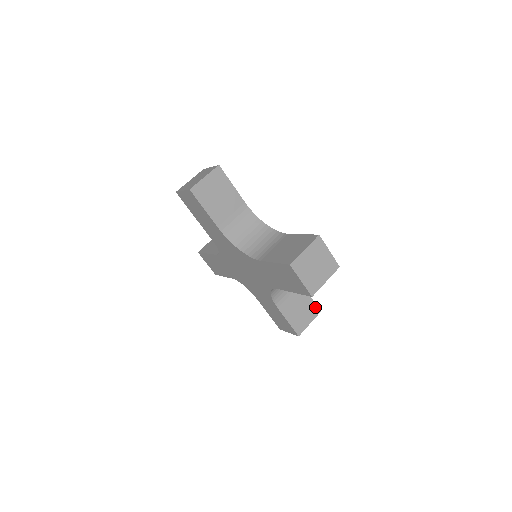
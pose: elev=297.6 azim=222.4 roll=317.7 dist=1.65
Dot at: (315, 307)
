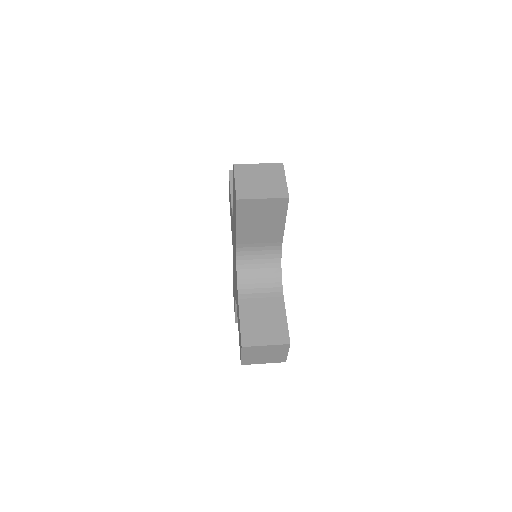
Dot at: (285, 333)
